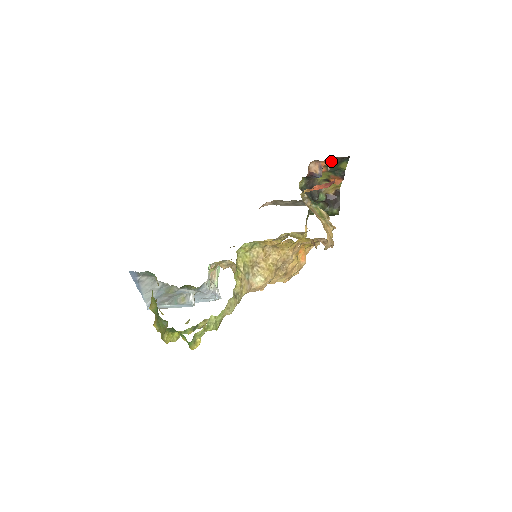
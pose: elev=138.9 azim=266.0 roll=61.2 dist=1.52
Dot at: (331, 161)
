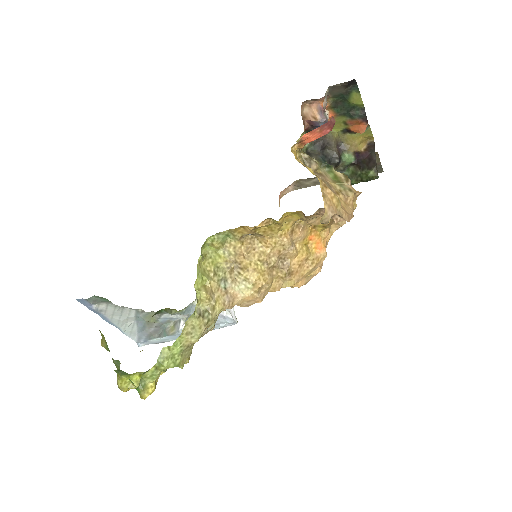
Dot at: (333, 96)
